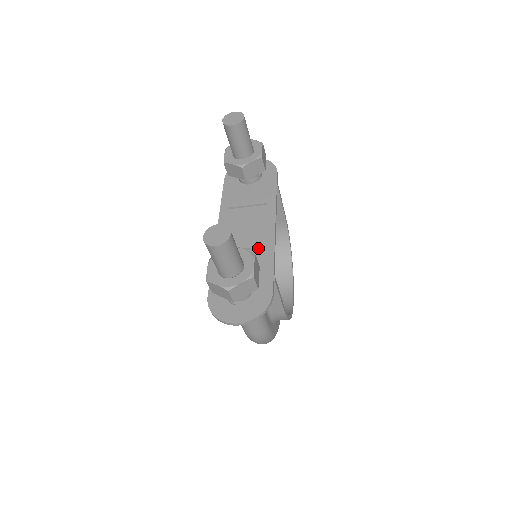
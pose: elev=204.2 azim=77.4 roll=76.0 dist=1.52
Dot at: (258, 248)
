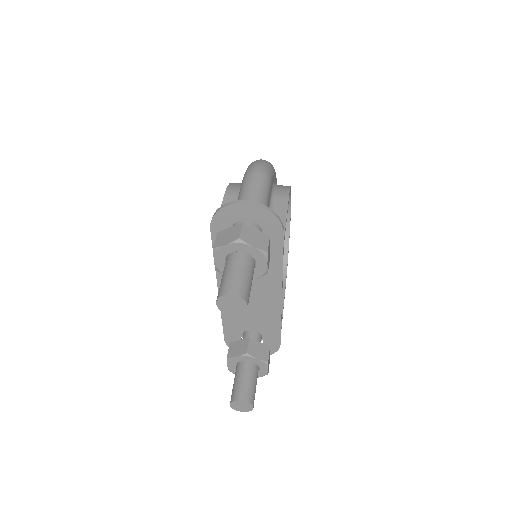
Dot at: (265, 310)
